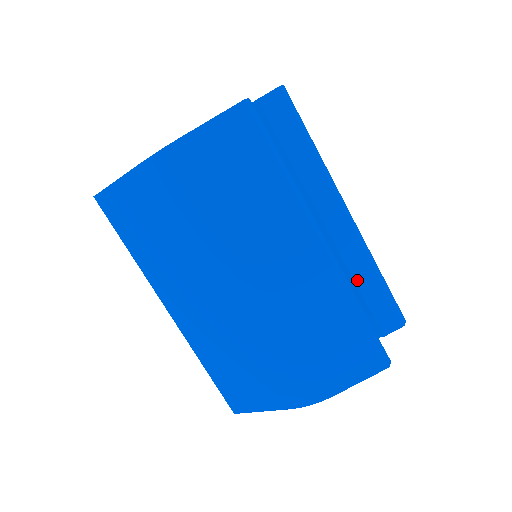
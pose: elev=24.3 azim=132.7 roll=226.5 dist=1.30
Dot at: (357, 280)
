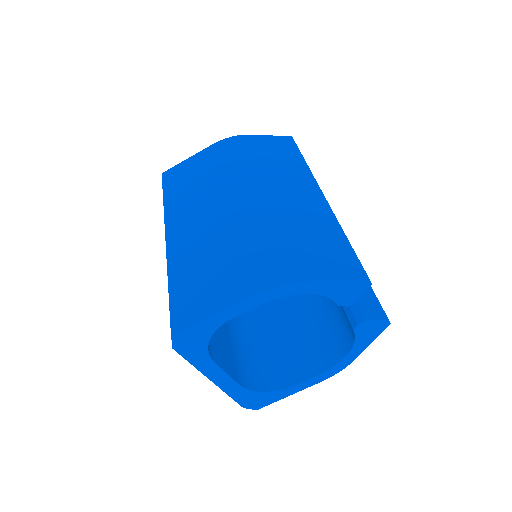
Dot at: occluded
